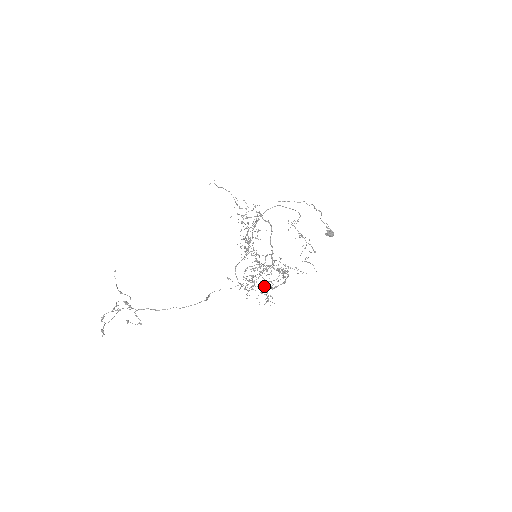
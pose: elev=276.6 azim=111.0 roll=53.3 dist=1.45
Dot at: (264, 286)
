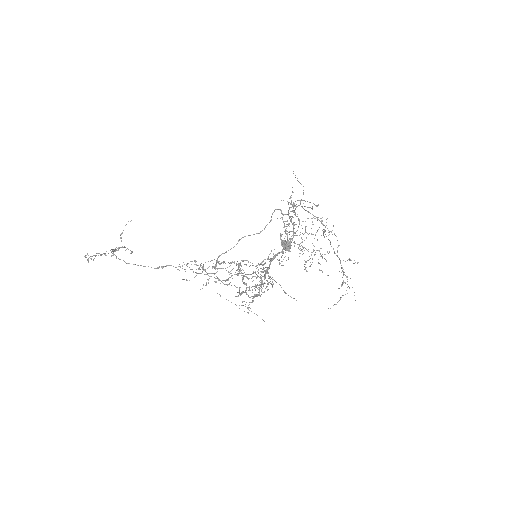
Dot at: (254, 294)
